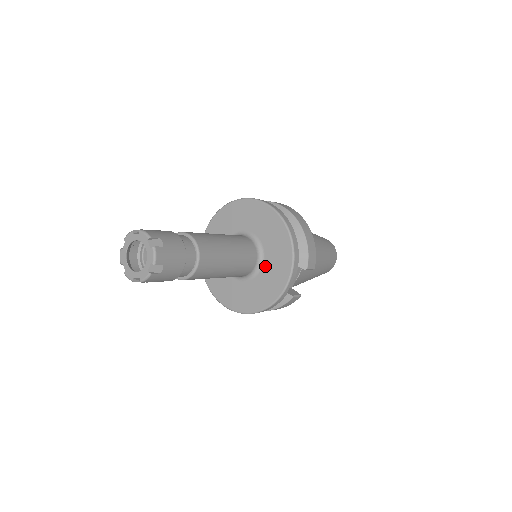
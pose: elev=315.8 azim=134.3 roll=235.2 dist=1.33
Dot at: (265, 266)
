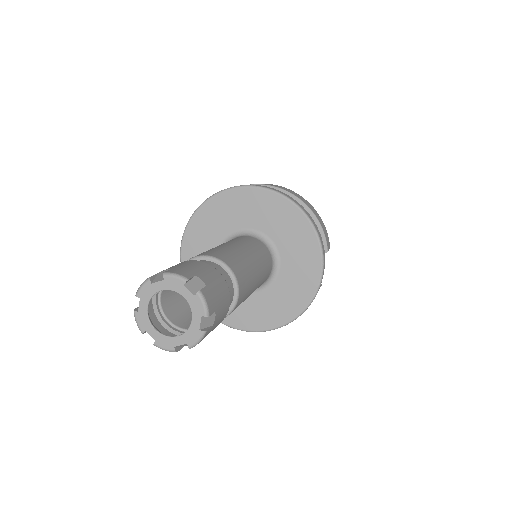
Dot at: (284, 264)
